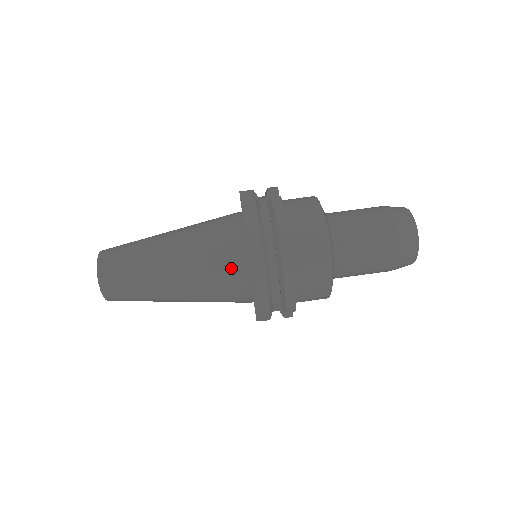
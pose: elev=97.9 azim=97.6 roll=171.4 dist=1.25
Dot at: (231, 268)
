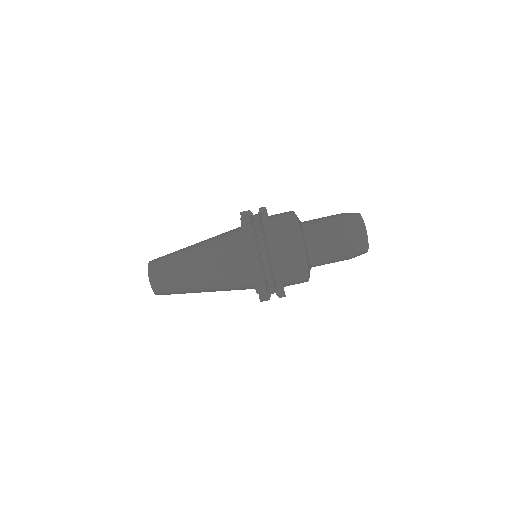
Dot at: (237, 263)
